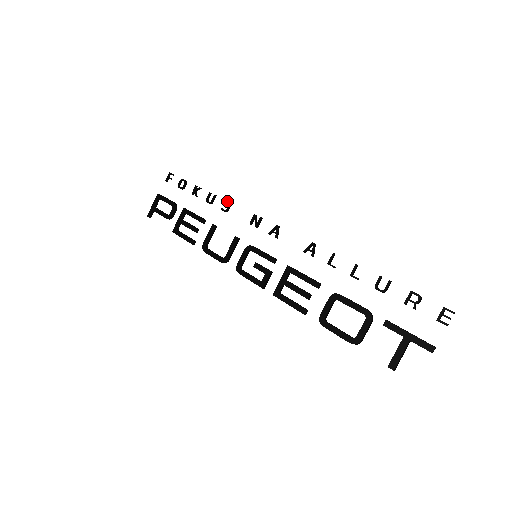
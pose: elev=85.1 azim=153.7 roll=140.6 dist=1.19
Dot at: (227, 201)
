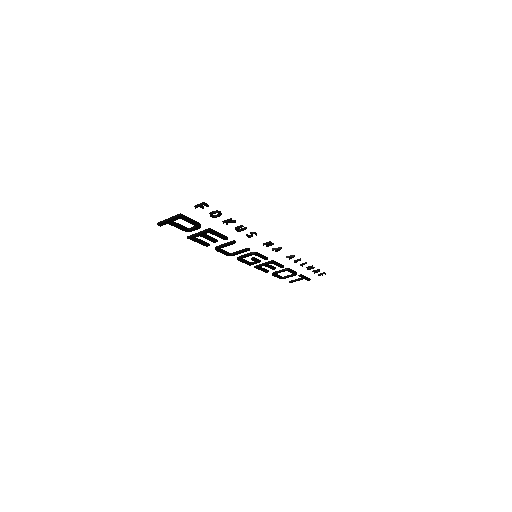
Dot at: (255, 234)
